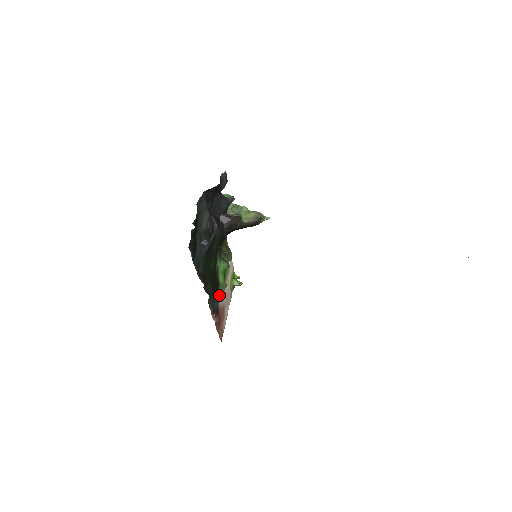
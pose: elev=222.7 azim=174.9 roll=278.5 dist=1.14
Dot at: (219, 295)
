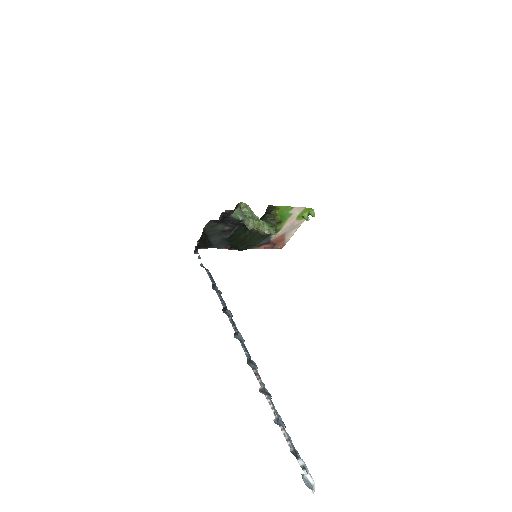
Dot at: (270, 235)
